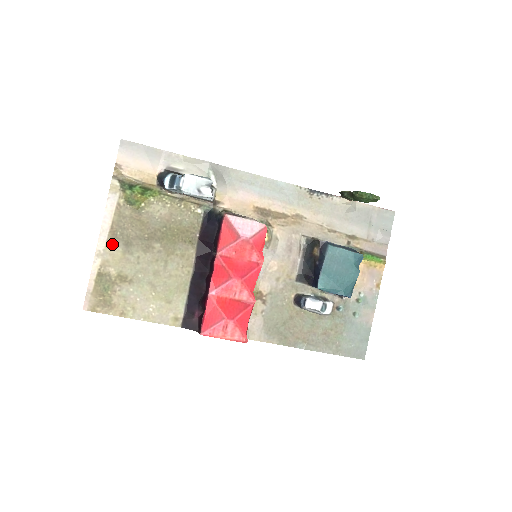
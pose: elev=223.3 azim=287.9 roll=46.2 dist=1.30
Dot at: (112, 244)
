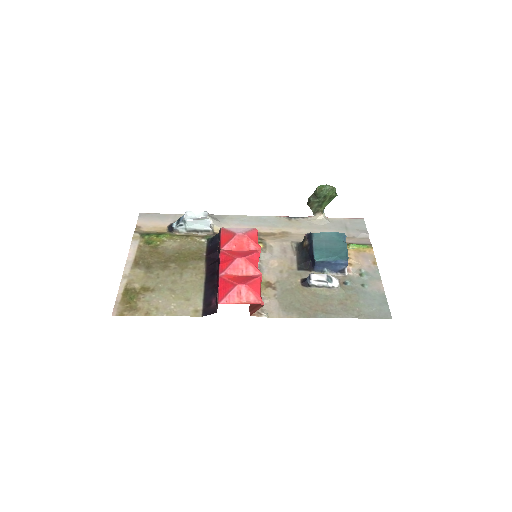
Dot at: (136, 269)
